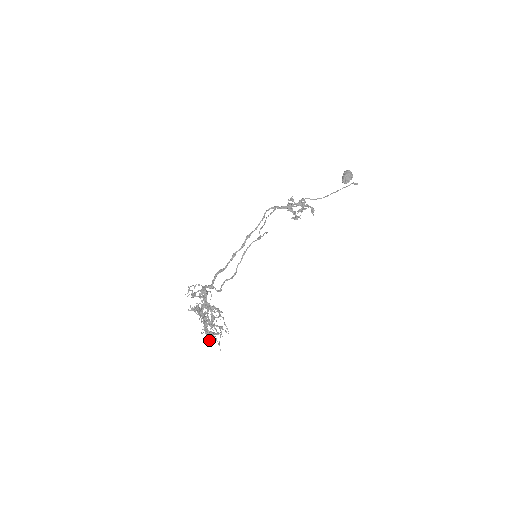
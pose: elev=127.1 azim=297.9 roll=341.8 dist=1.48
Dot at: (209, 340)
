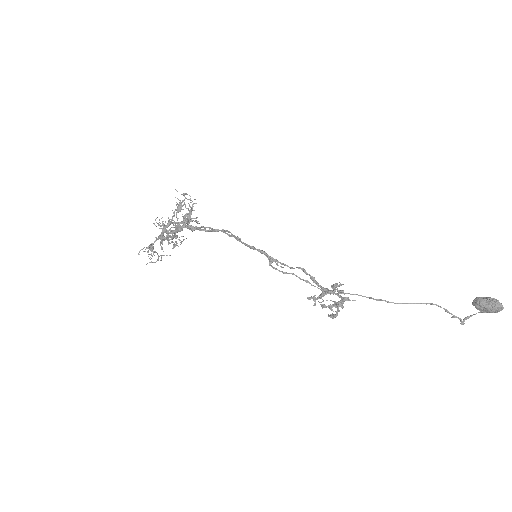
Dot at: occluded
